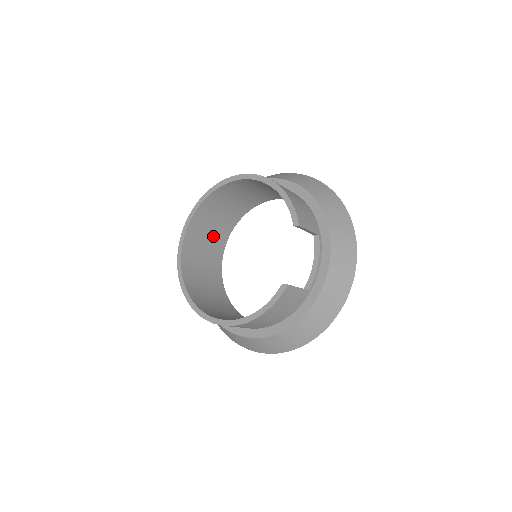
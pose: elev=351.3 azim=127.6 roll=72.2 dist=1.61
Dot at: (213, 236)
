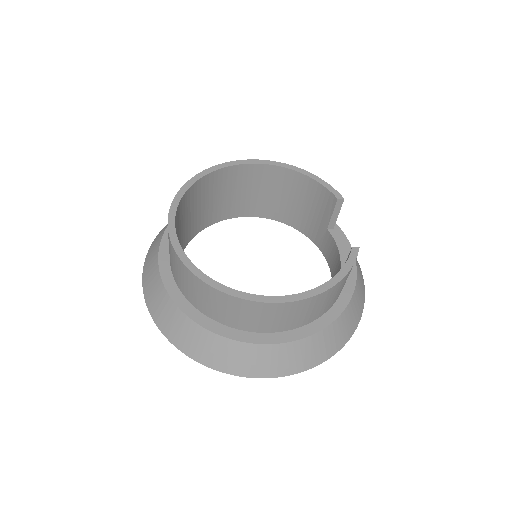
Dot at: (179, 241)
